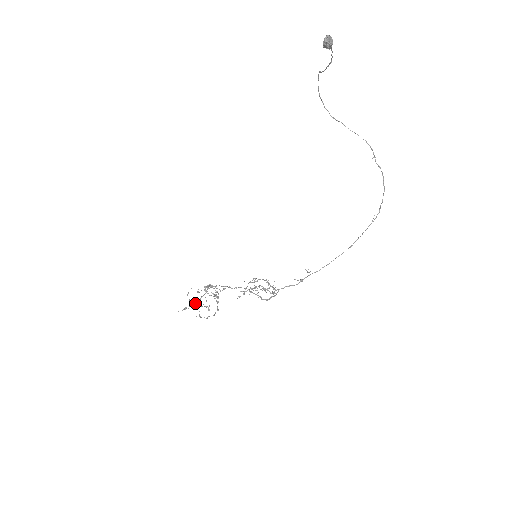
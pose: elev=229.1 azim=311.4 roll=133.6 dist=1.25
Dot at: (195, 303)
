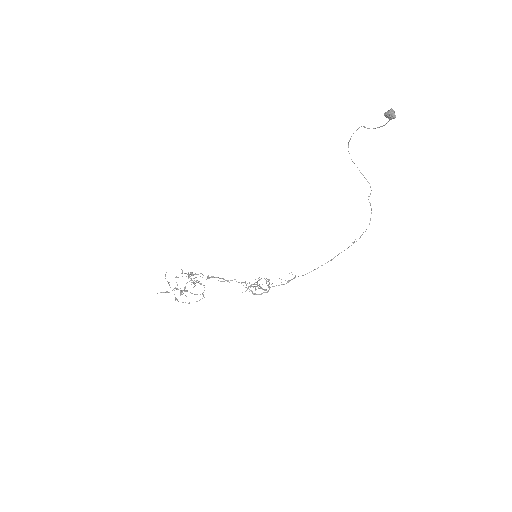
Dot at: (175, 288)
